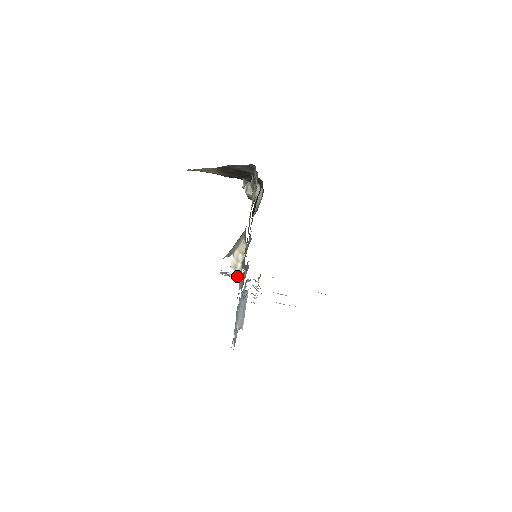
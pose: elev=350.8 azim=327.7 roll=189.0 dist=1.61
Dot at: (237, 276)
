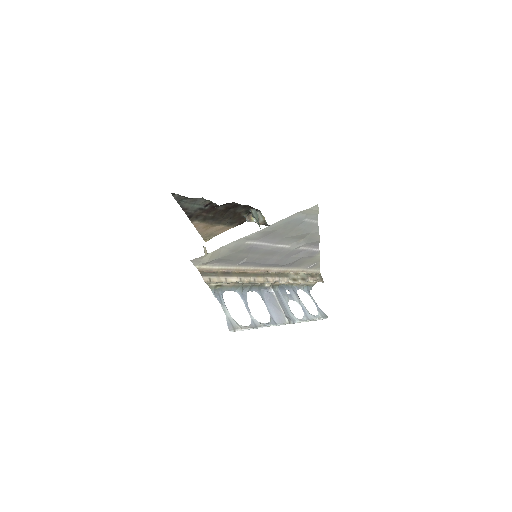
Dot at: occluded
